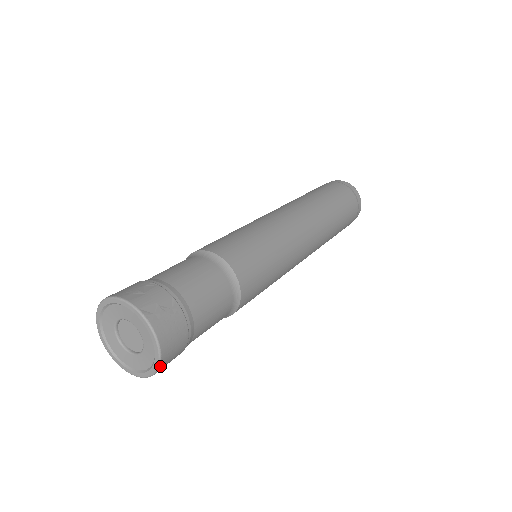
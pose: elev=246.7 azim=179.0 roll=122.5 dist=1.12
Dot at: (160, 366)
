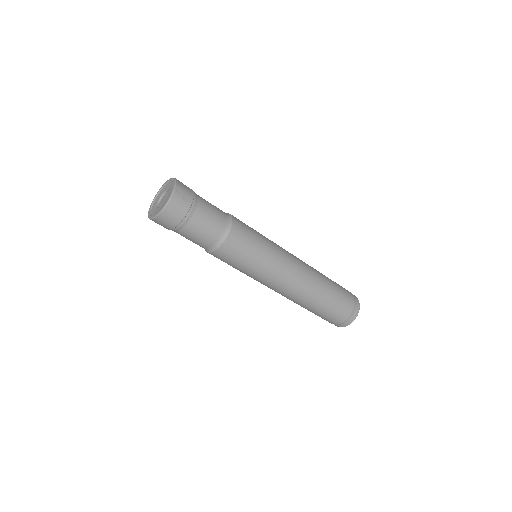
Dot at: (159, 215)
